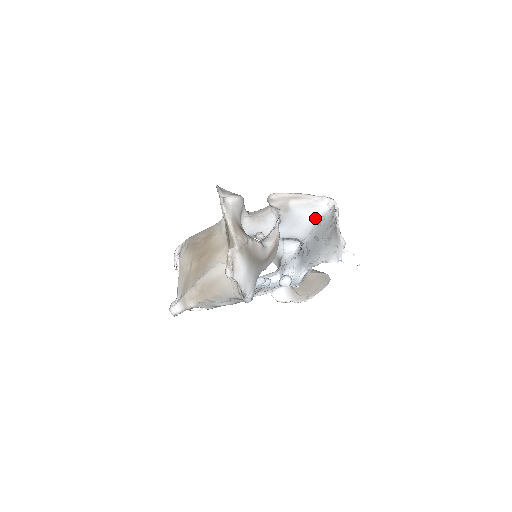
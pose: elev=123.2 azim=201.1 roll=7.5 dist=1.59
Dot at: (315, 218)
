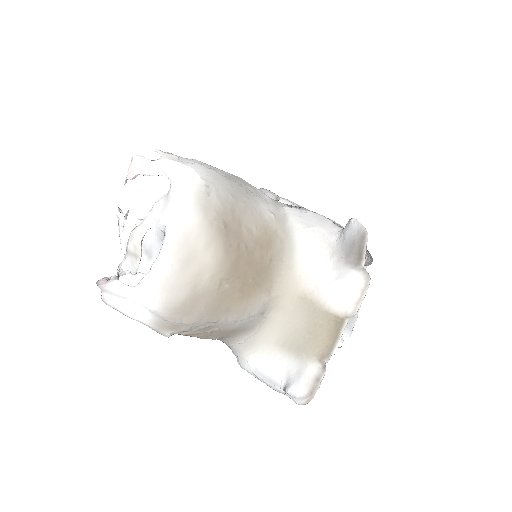
Dot at: occluded
